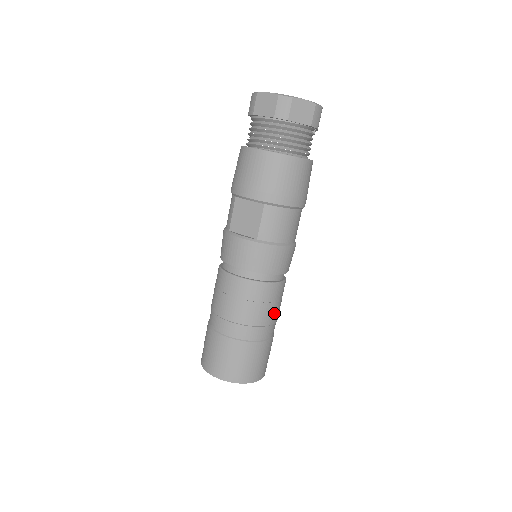
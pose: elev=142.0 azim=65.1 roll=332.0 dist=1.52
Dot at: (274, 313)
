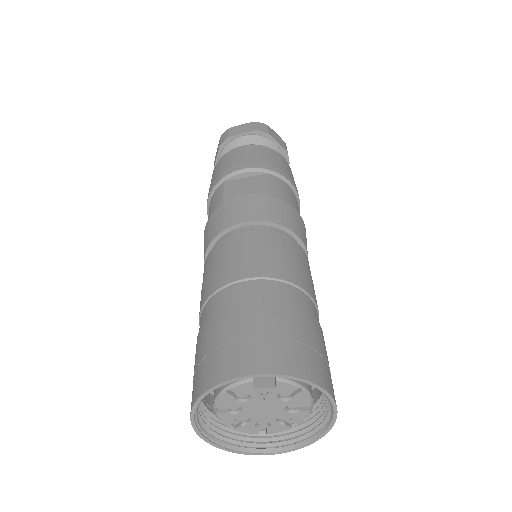
Dot at: occluded
